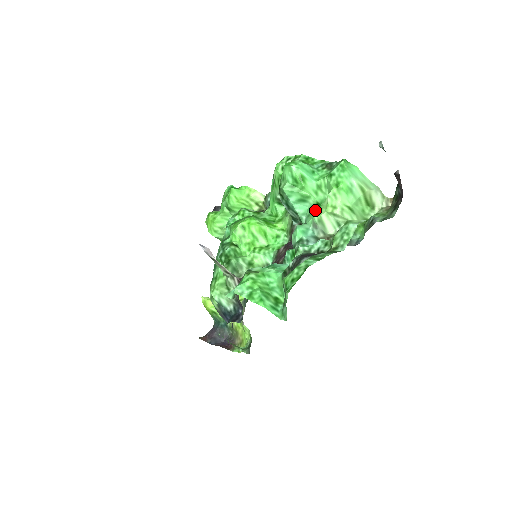
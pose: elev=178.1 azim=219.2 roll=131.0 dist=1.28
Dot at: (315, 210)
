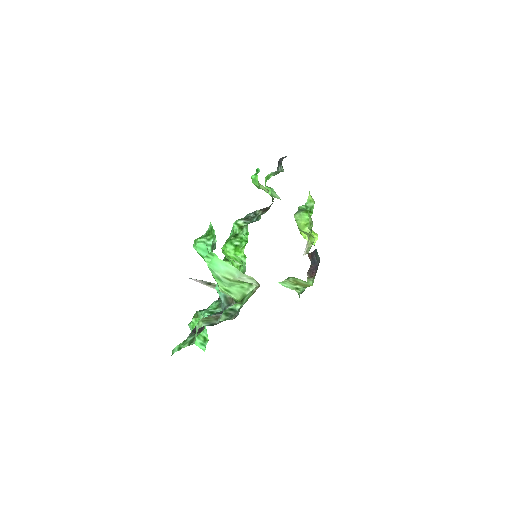
Dot at: occluded
